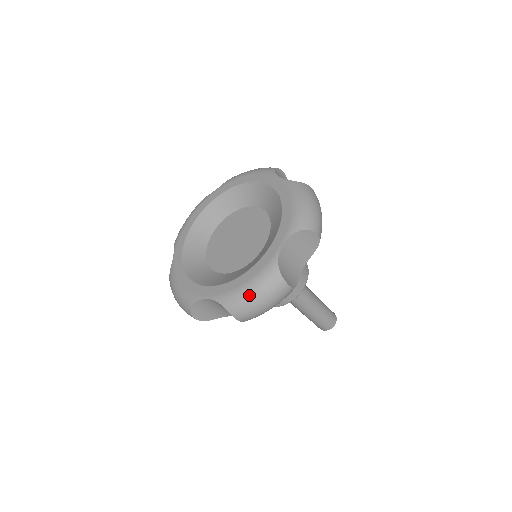
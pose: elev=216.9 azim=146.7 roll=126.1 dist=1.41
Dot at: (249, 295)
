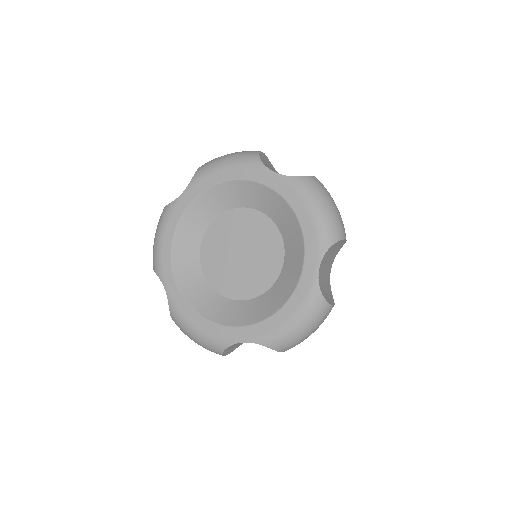
Dot at: (190, 335)
